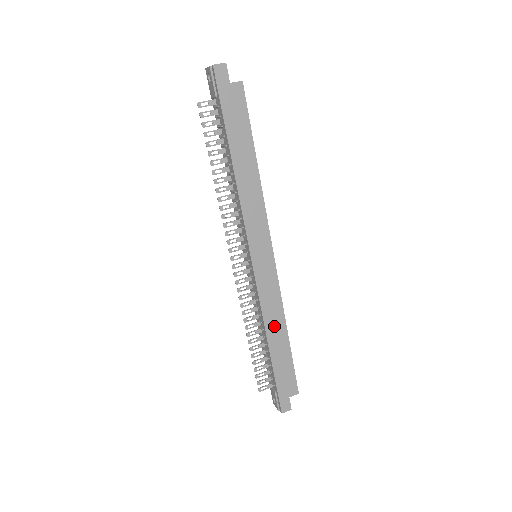
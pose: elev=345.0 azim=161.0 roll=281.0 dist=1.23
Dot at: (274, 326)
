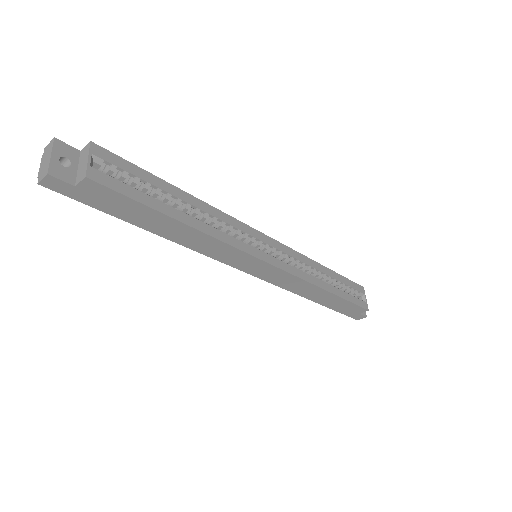
Dot at: (310, 293)
